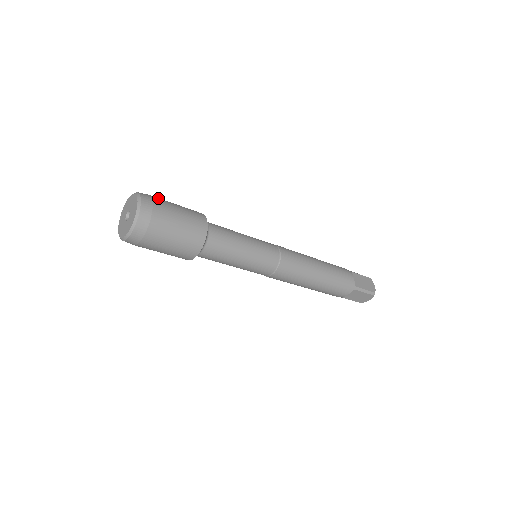
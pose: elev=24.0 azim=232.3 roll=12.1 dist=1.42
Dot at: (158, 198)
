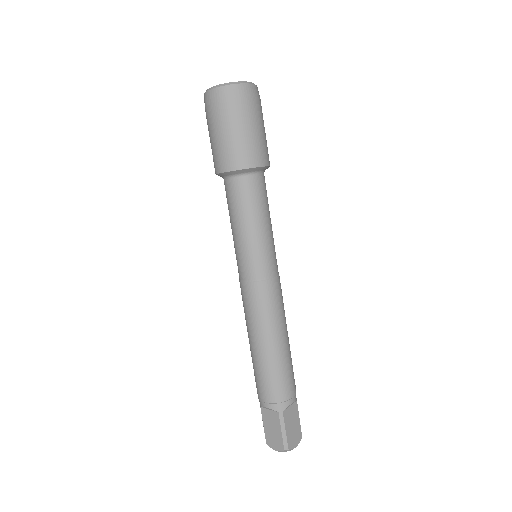
Dot at: occluded
